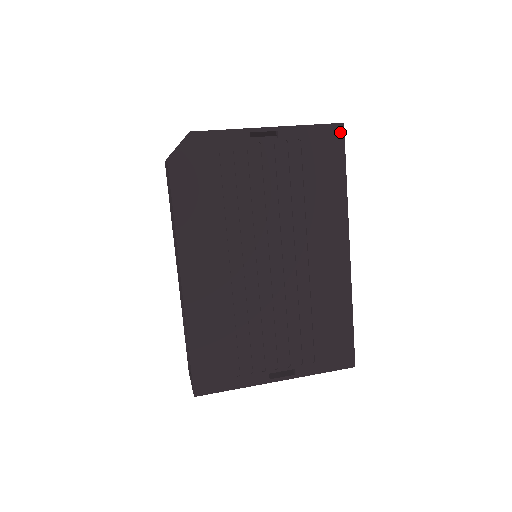
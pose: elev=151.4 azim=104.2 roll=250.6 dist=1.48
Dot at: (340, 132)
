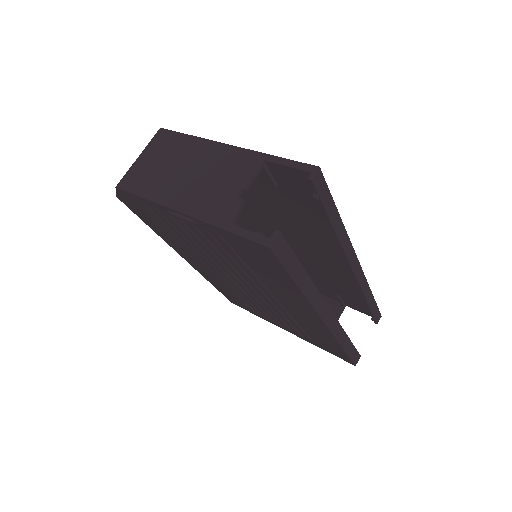
Dot at: (269, 252)
